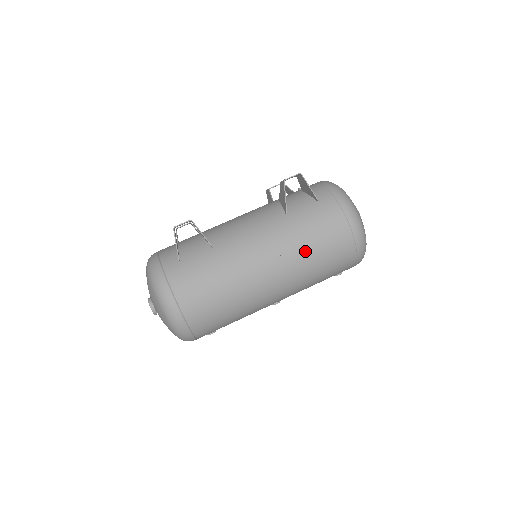
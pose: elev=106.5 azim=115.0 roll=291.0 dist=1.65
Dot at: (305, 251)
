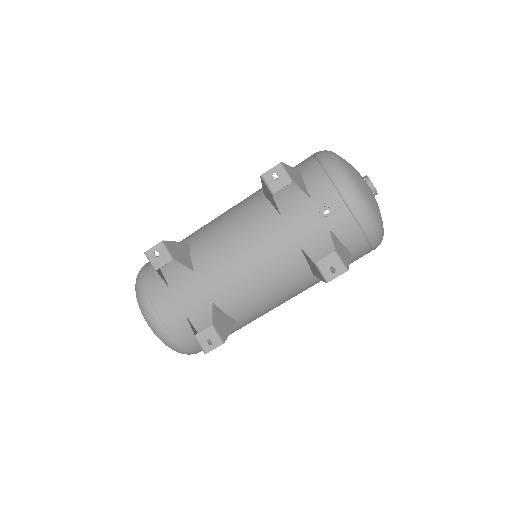
Dot at: occluded
